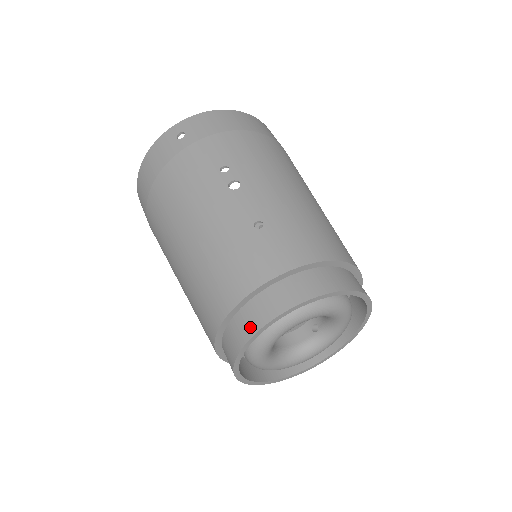
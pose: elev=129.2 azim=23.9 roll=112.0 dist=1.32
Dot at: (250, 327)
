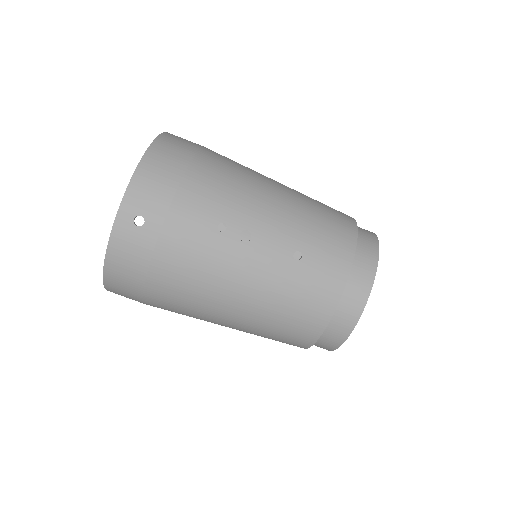
Dot at: (347, 327)
